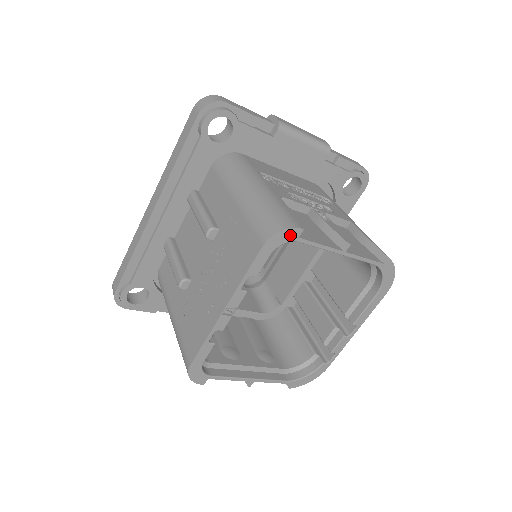
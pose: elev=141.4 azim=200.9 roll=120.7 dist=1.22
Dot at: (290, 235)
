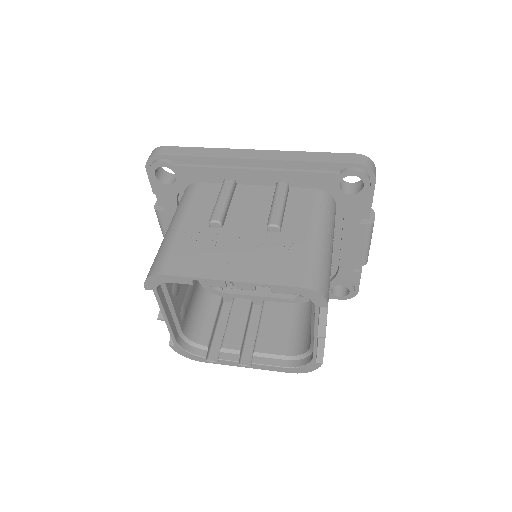
Dot at: (319, 301)
